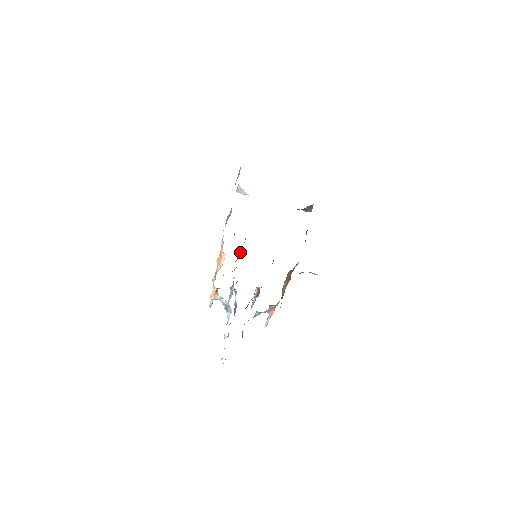
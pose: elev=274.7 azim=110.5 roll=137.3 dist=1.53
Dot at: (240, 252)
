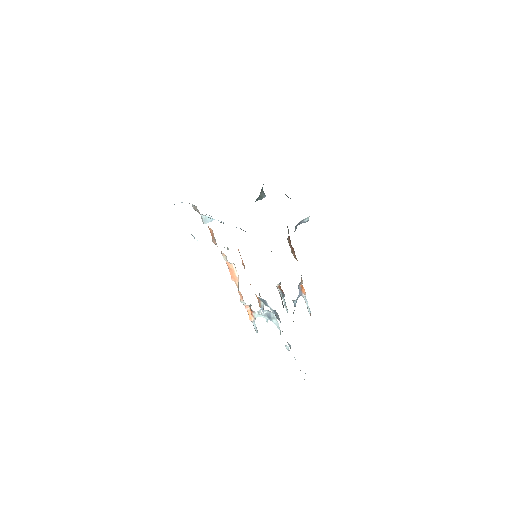
Dot at: (243, 265)
